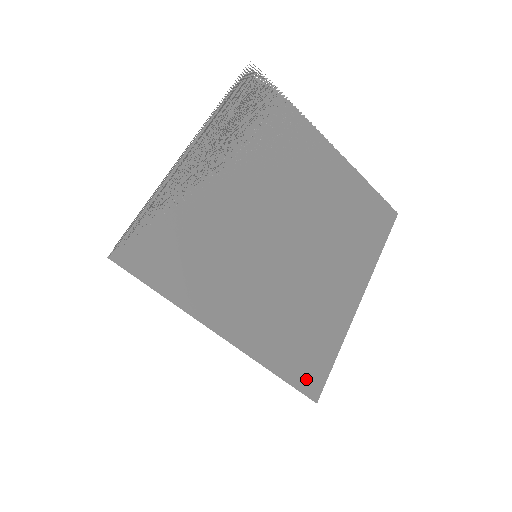
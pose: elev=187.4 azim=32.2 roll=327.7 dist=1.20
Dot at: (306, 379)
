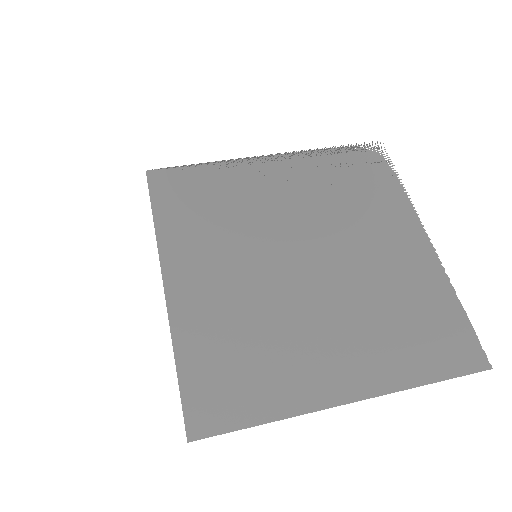
Dot at: (201, 403)
